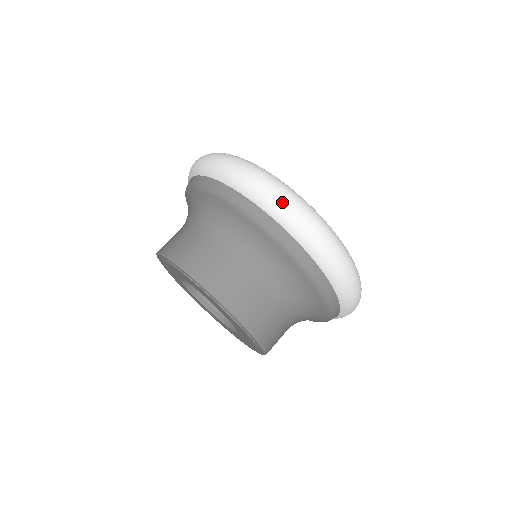
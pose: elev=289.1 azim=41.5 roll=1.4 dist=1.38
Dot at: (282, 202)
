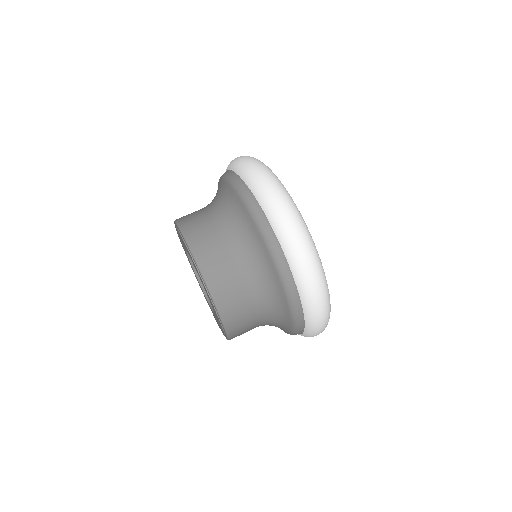
Dot at: (241, 159)
